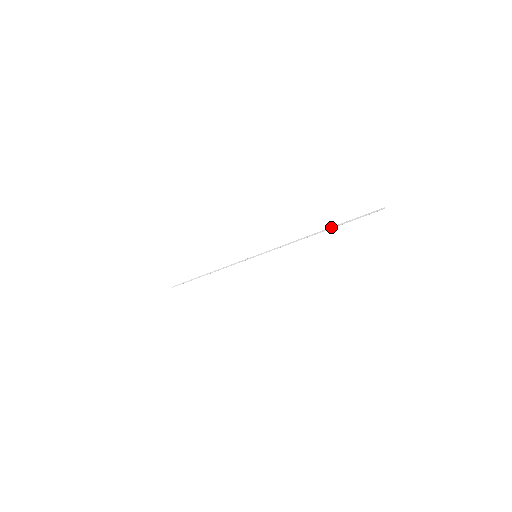
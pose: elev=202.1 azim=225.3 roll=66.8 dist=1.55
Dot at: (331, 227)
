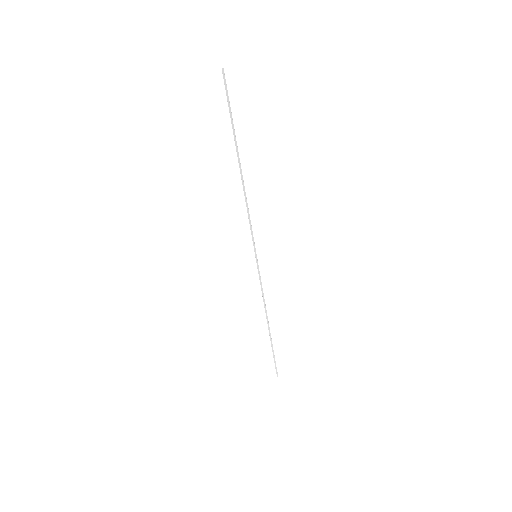
Dot at: occluded
